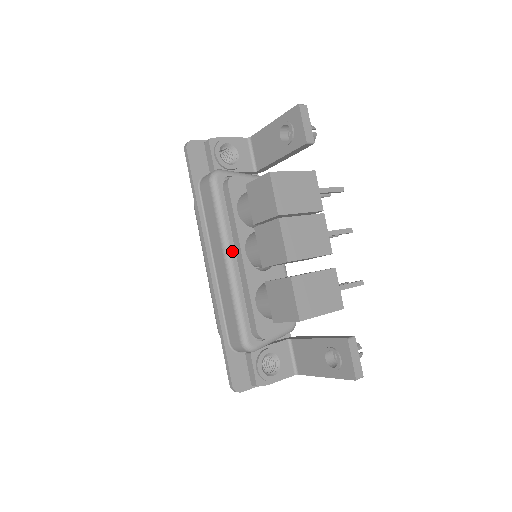
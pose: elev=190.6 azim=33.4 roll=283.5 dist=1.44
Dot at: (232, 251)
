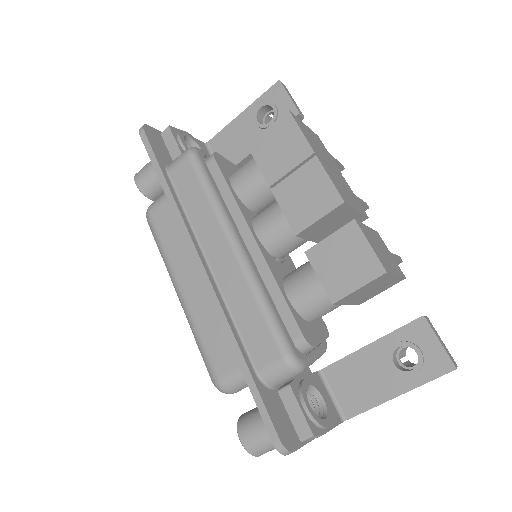
Dot at: (238, 234)
